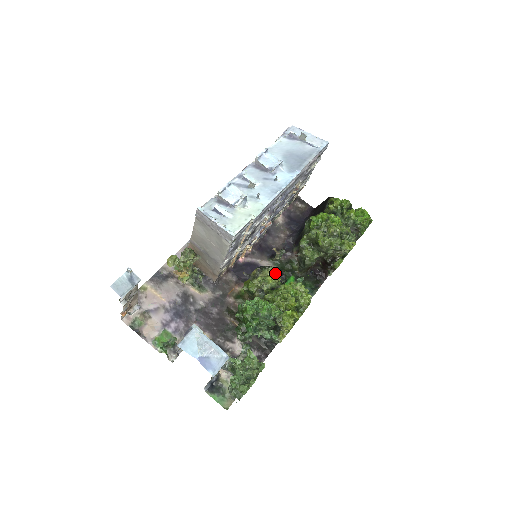
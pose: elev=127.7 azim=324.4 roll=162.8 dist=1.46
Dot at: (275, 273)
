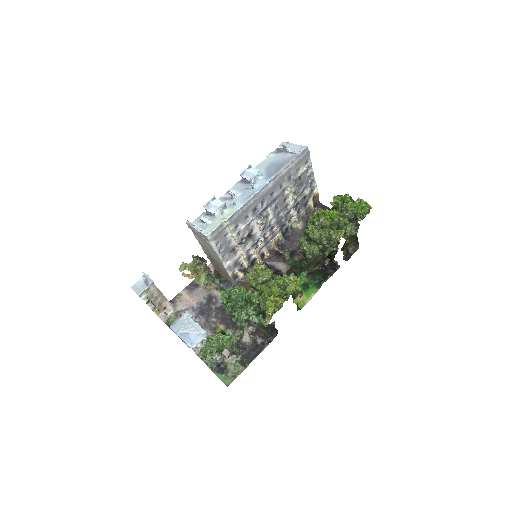
Dot at: (262, 266)
